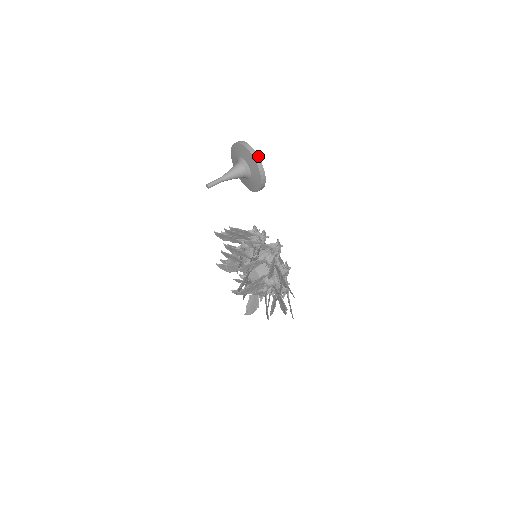
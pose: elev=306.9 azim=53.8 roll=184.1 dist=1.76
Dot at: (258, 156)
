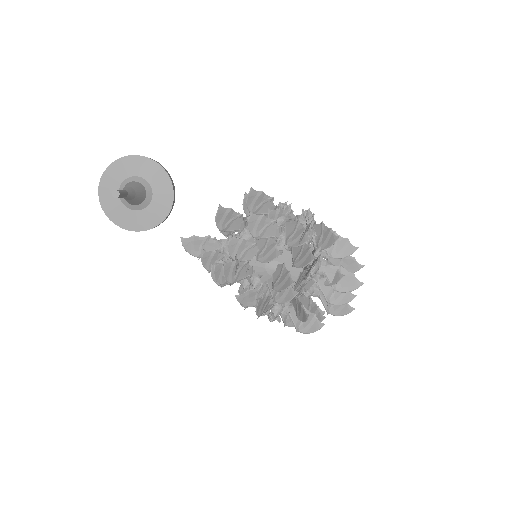
Dot at: (166, 170)
